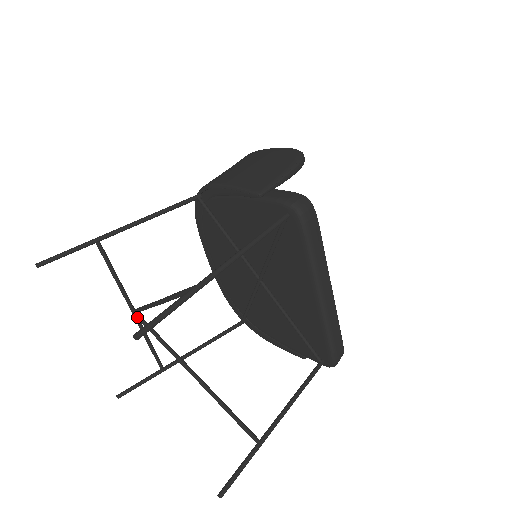
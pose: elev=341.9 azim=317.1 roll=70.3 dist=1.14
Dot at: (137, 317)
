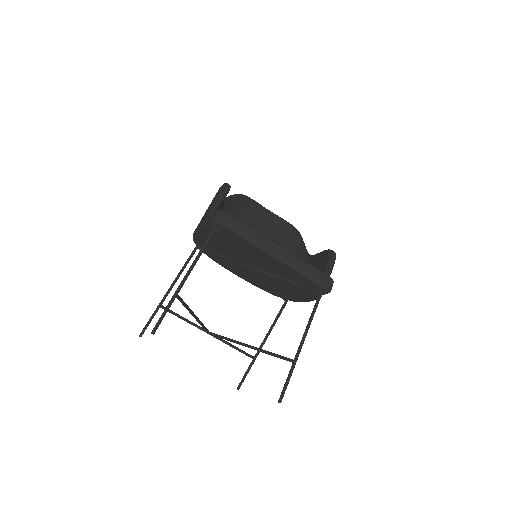
Dot at: (210, 334)
